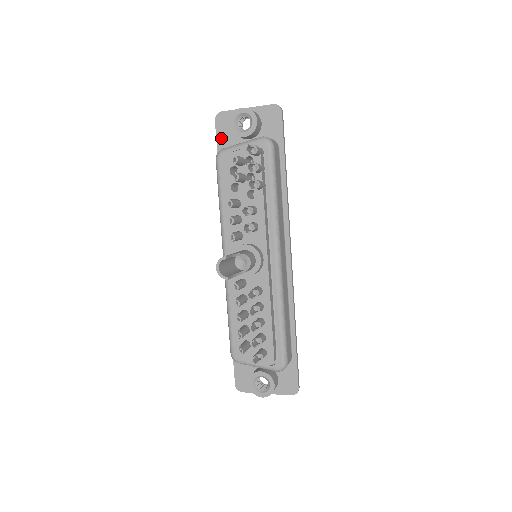
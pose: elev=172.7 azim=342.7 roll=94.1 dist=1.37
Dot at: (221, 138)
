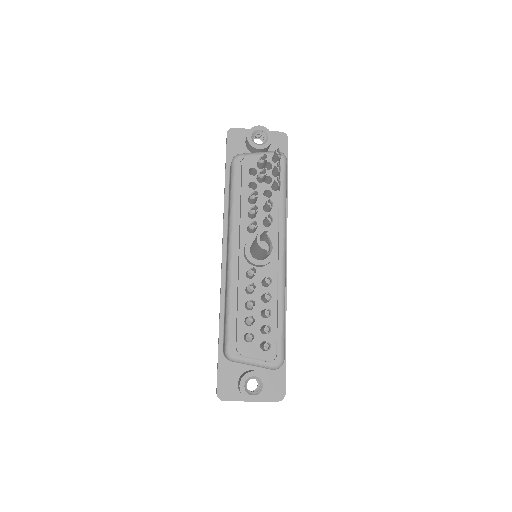
Dot at: (231, 149)
